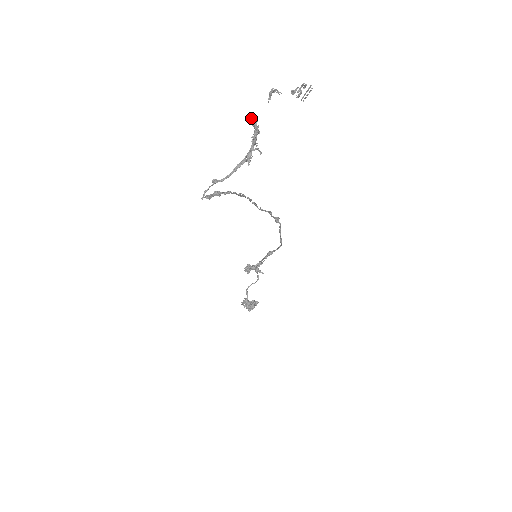
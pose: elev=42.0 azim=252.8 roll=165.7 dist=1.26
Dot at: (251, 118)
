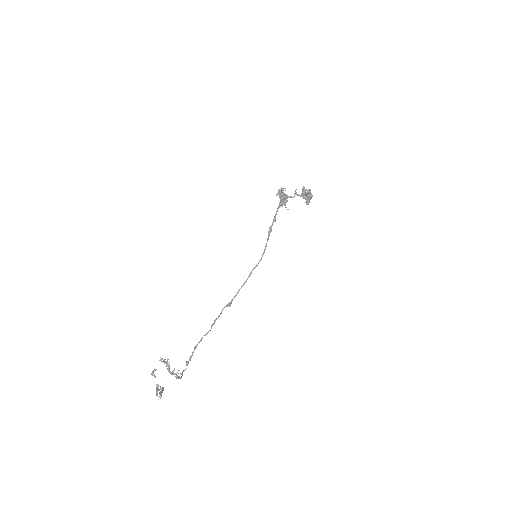
Dot at: (161, 361)
